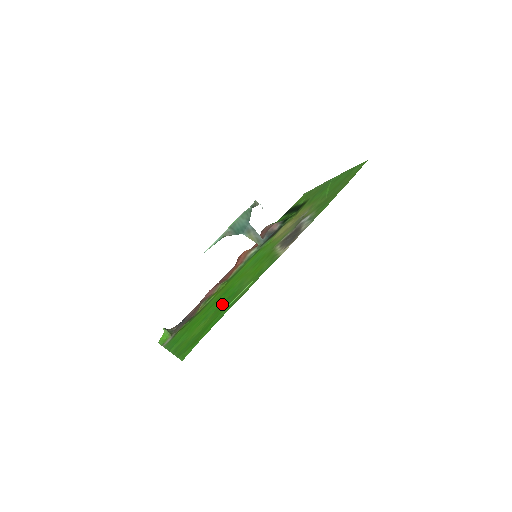
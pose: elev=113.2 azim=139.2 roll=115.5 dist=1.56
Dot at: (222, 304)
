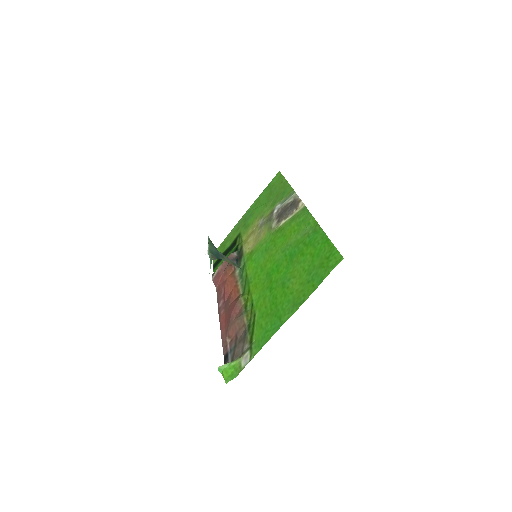
Dot at: (292, 260)
